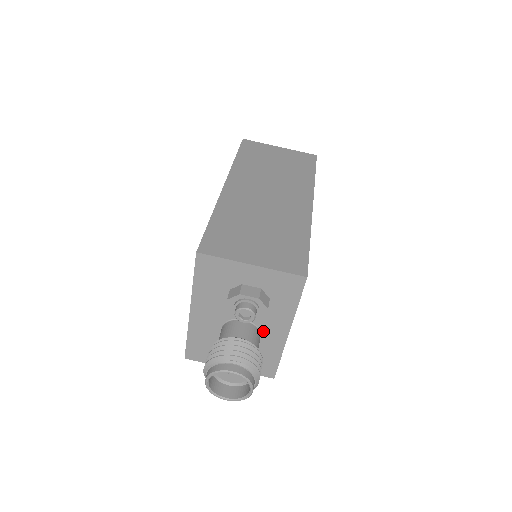
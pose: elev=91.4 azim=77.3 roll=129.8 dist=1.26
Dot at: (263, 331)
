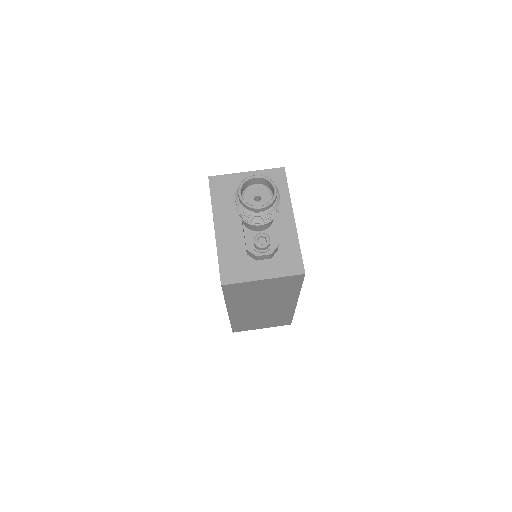
Dot at: (275, 224)
